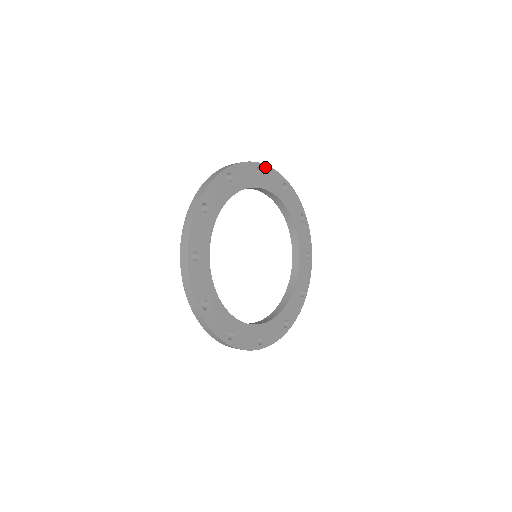
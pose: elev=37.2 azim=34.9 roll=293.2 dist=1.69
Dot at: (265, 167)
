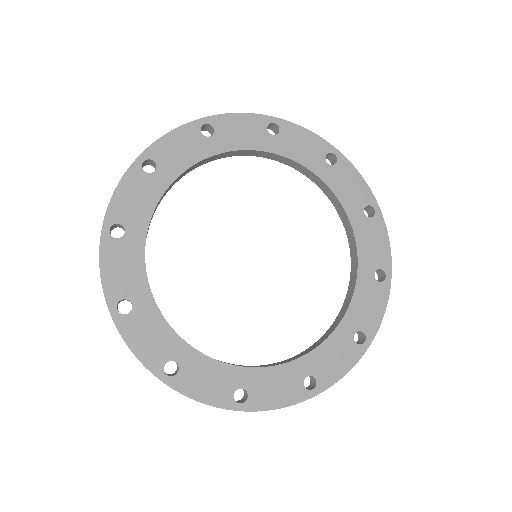
Dot at: (218, 118)
